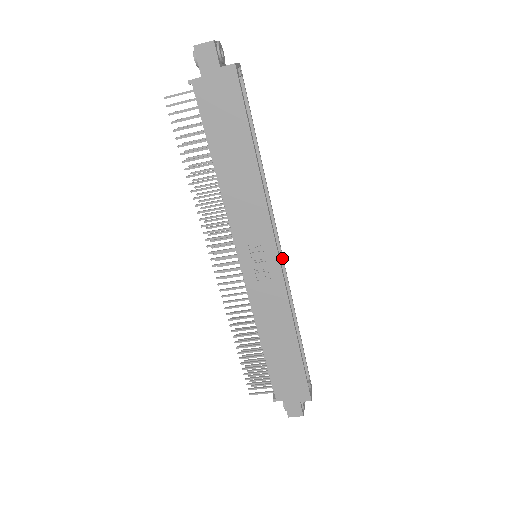
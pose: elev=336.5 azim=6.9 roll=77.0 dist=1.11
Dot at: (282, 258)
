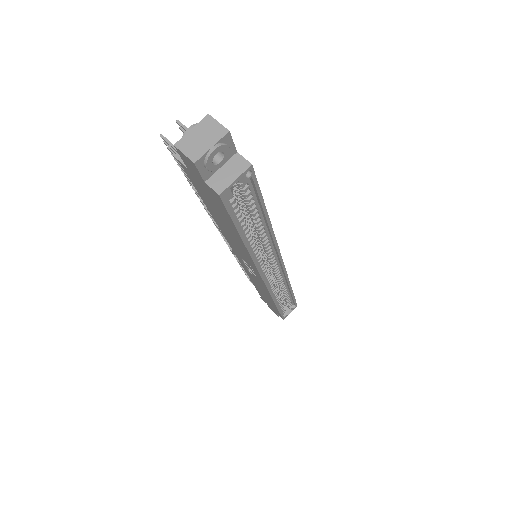
Dot at: (282, 268)
